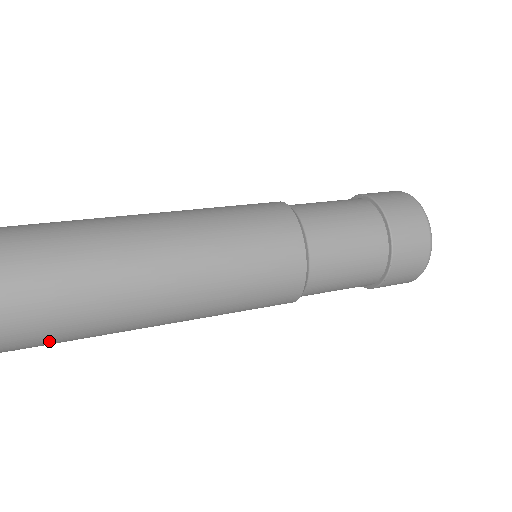
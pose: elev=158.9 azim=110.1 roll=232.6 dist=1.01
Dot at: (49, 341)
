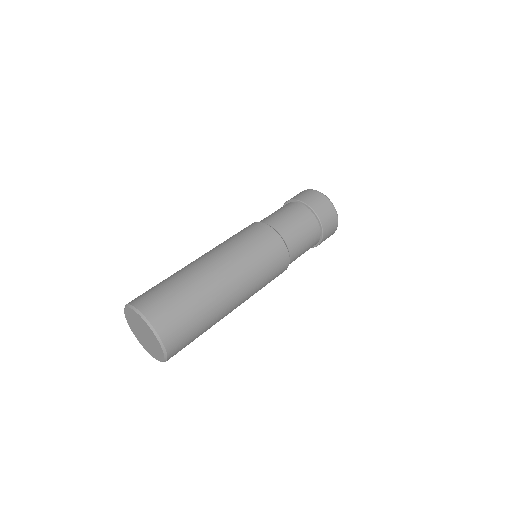
Dot at: occluded
